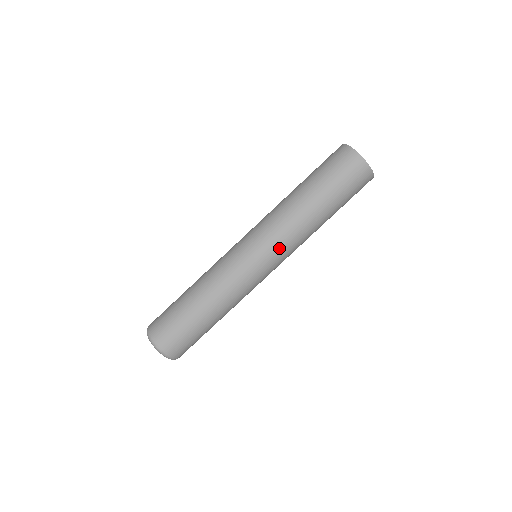
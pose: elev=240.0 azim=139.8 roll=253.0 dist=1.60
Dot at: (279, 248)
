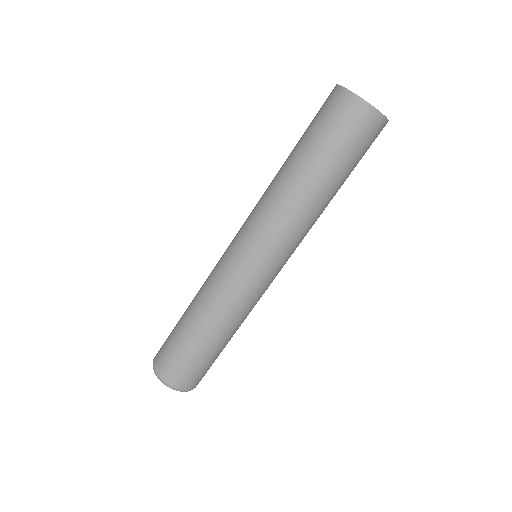
Dot at: (290, 251)
